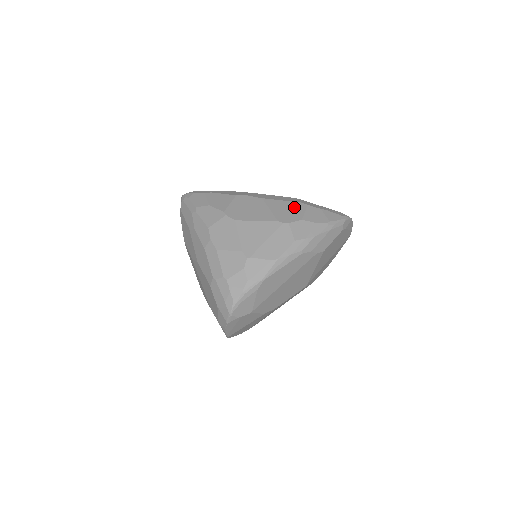
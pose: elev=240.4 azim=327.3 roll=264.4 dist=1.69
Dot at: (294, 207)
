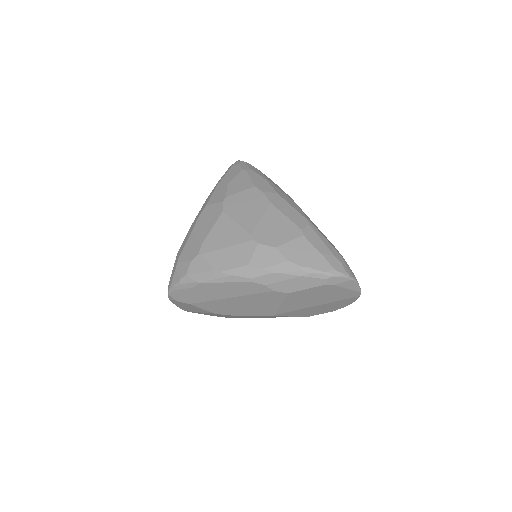
Dot at: (286, 229)
